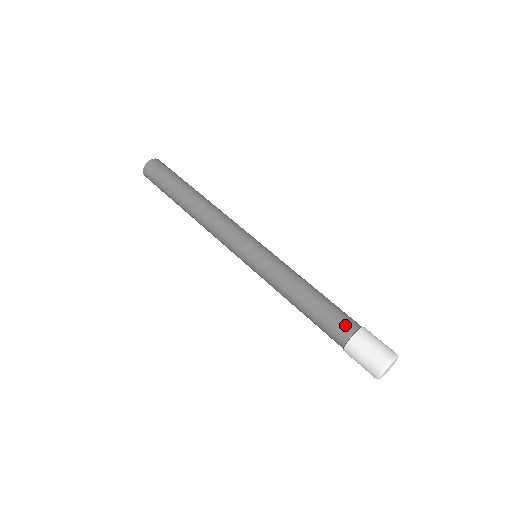
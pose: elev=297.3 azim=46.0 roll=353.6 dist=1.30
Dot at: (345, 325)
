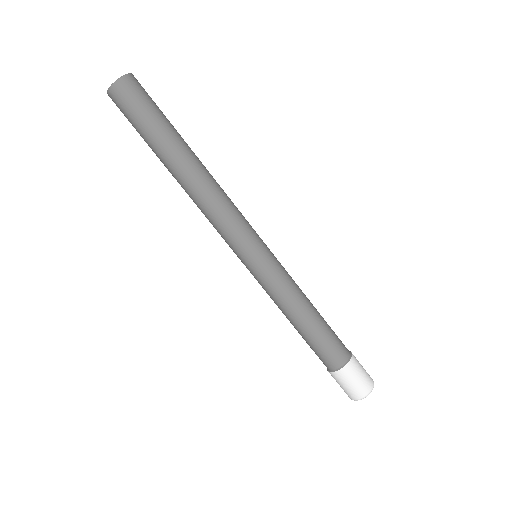
Dot at: (334, 359)
